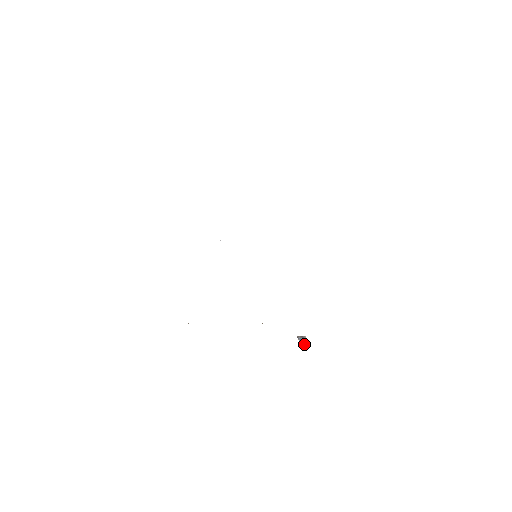
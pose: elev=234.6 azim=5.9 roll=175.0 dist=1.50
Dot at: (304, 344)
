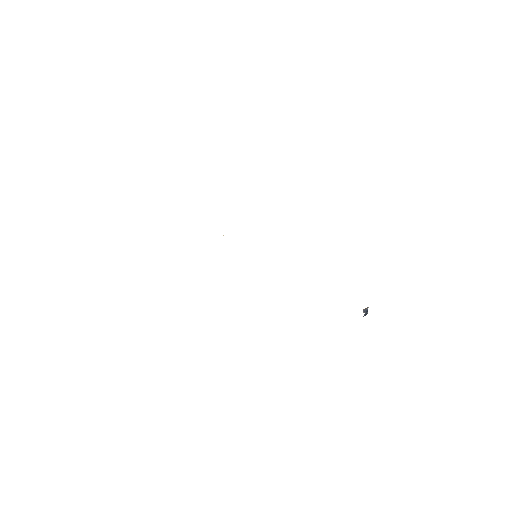
Dot at: (367, 312)
